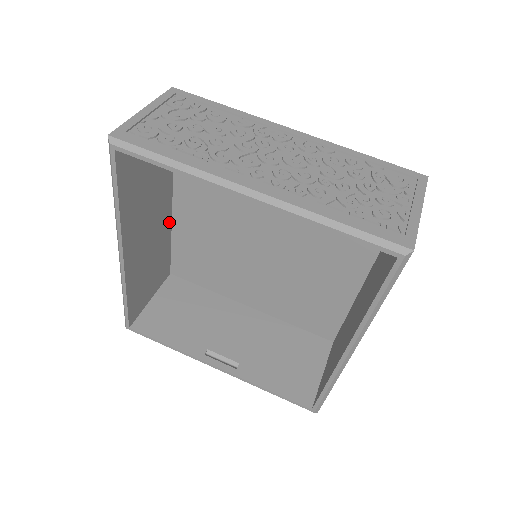
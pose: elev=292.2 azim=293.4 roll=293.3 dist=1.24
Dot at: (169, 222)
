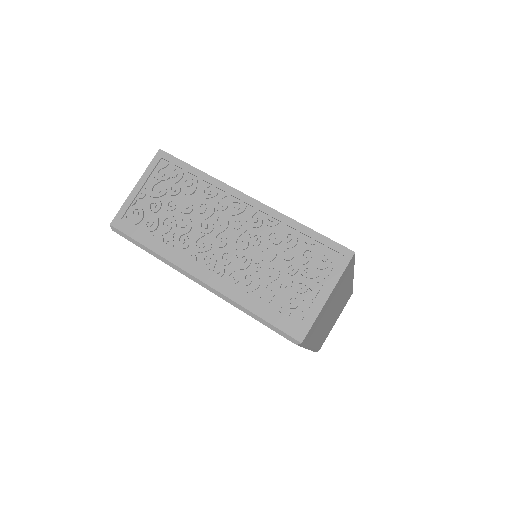
Dot at: occluded
